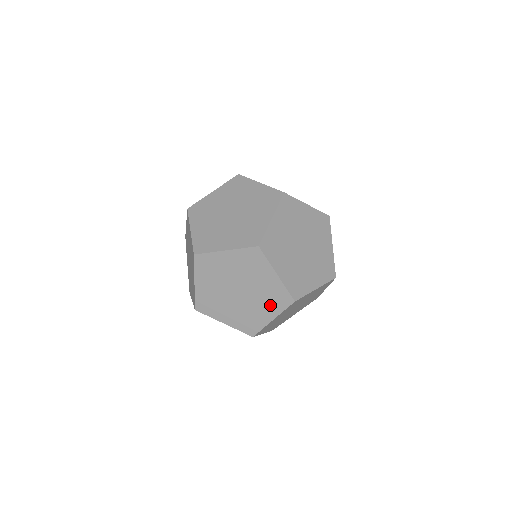
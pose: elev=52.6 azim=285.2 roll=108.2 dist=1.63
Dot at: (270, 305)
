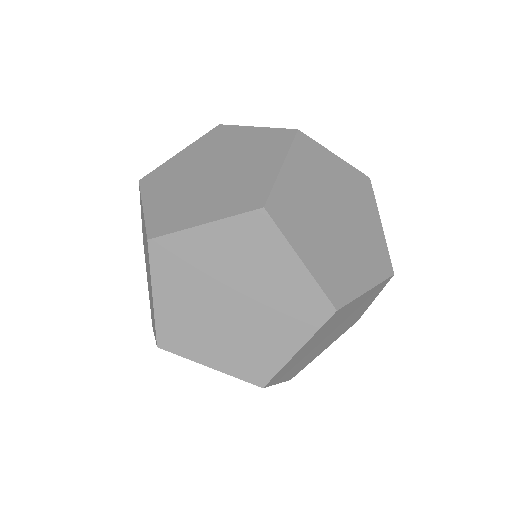
Dot at: (291, 323)
